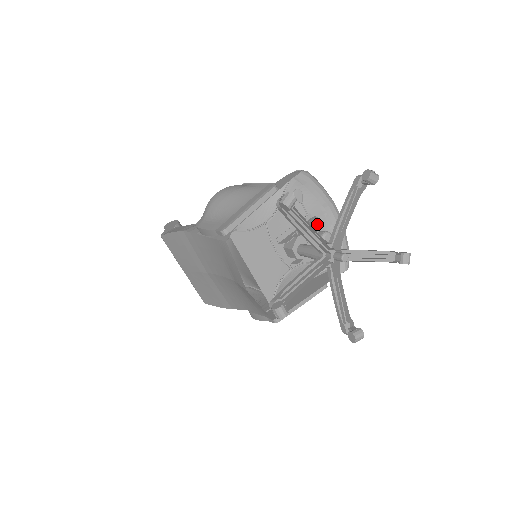
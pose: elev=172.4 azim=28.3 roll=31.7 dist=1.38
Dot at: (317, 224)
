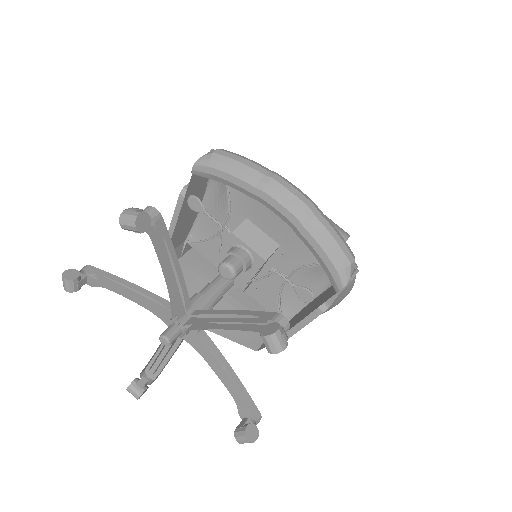
Dot at: (233, 240)
